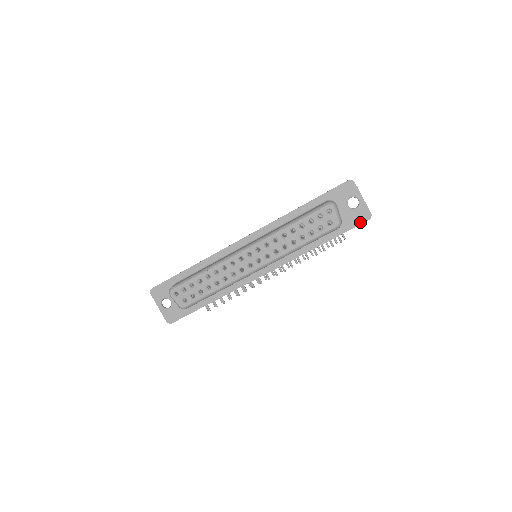
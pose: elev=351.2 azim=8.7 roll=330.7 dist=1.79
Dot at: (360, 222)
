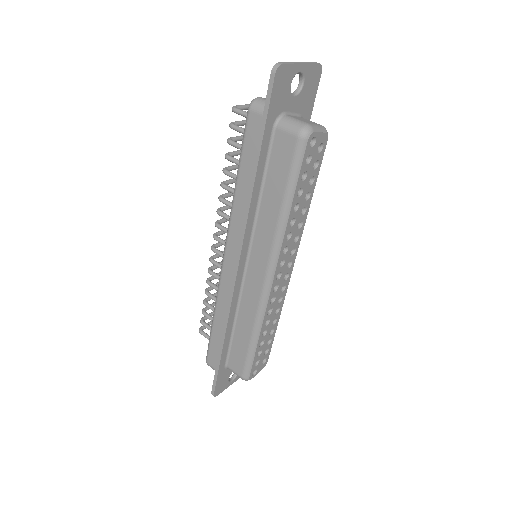
Dot at: (316, 88)
